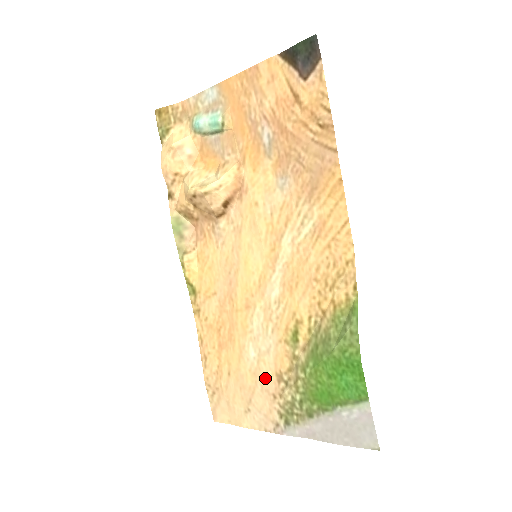
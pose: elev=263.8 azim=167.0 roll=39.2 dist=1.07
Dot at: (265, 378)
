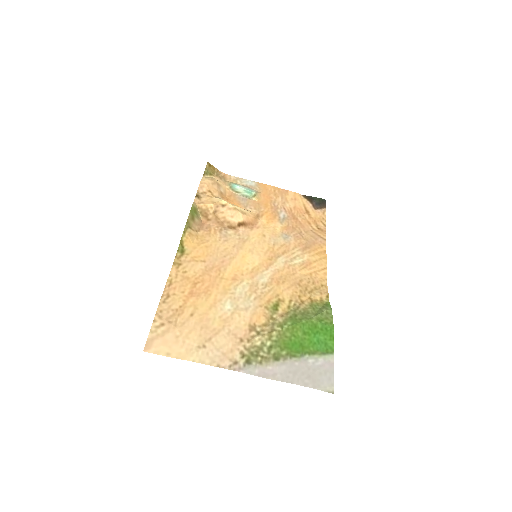
Dot at: (236, 325)
